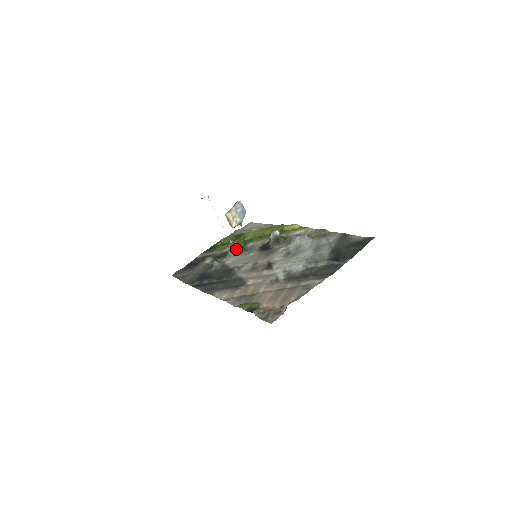
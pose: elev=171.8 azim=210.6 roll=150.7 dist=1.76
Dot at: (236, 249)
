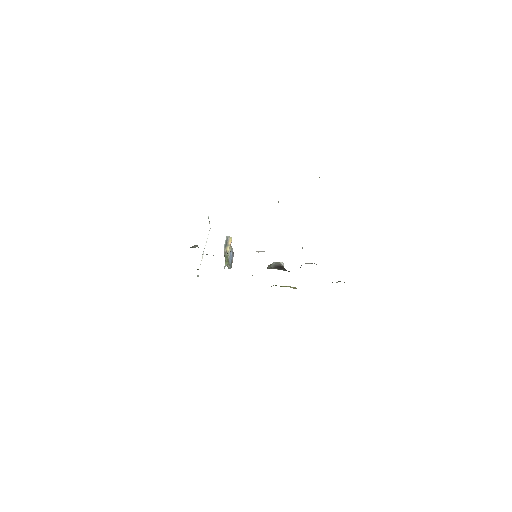
Dot at: occluded
